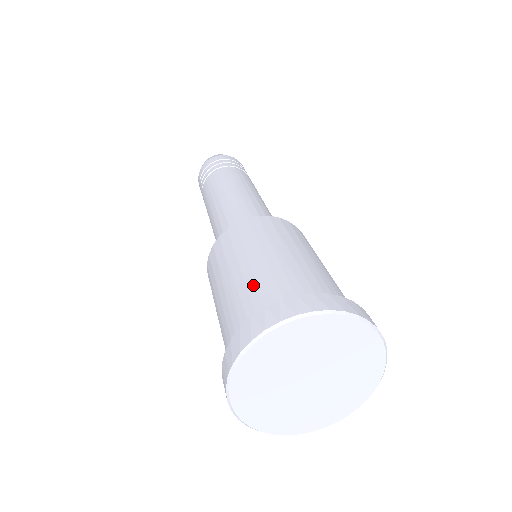
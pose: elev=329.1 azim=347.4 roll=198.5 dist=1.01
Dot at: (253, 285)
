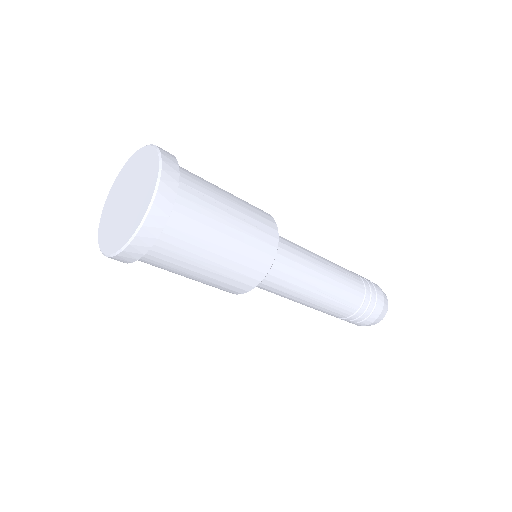
Dot at: occluded
